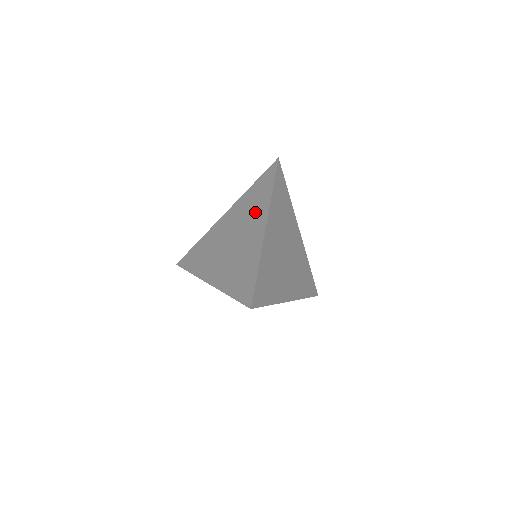
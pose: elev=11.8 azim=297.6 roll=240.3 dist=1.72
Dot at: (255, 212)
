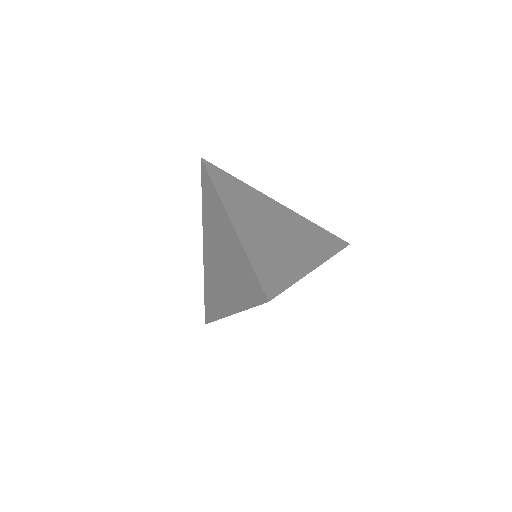
Dot at: (217, 218)
